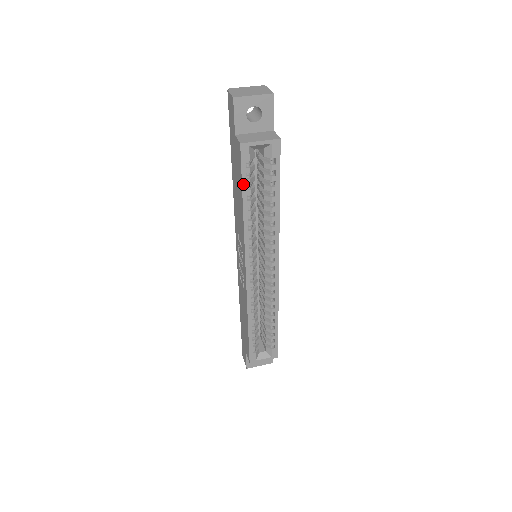
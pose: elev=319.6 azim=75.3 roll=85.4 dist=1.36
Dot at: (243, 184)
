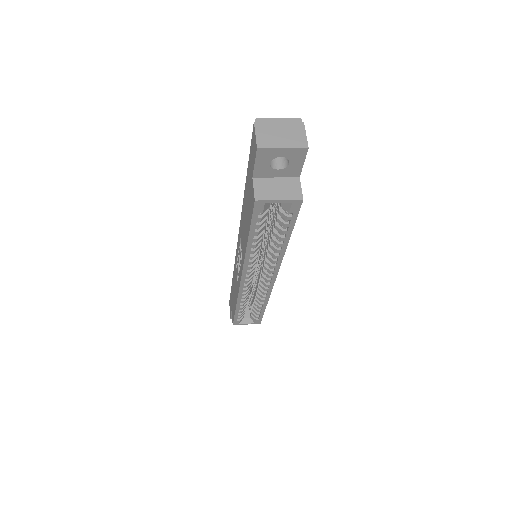
Dot at: (251, 228)
